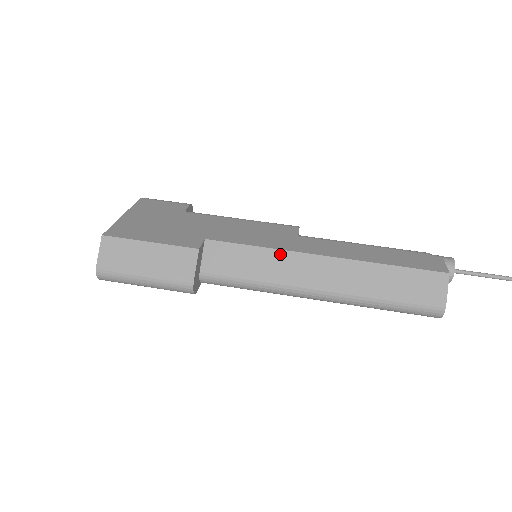
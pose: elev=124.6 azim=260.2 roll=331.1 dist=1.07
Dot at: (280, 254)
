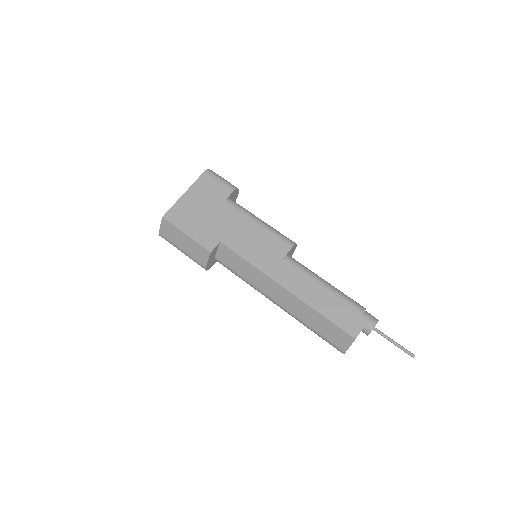
Dot at: (260, 273)
